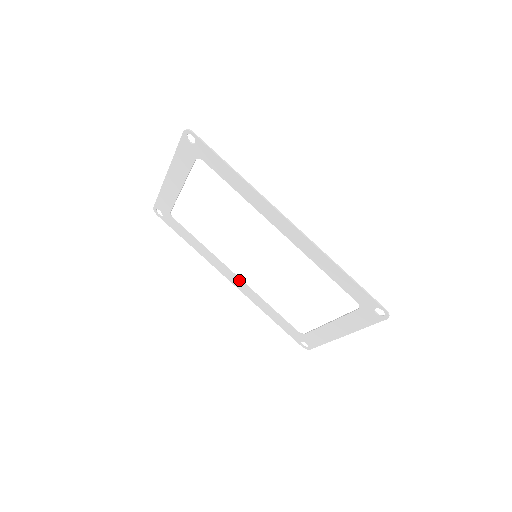
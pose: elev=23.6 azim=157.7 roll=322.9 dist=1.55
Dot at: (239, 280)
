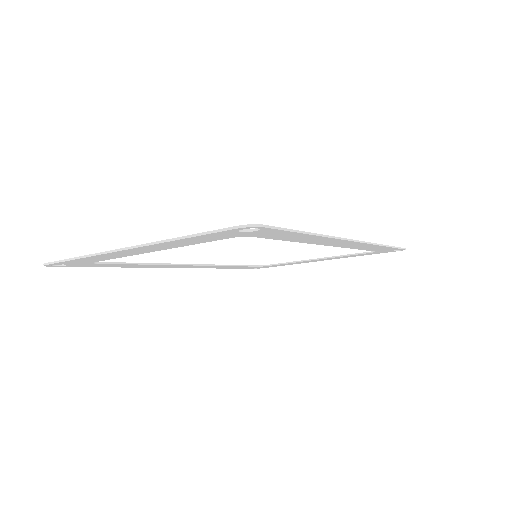
Dot at: occluded
